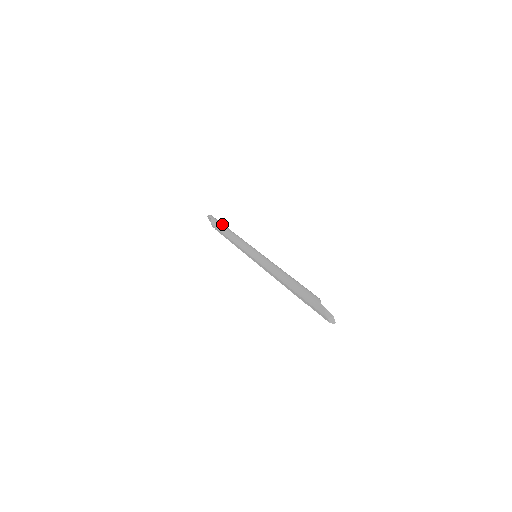
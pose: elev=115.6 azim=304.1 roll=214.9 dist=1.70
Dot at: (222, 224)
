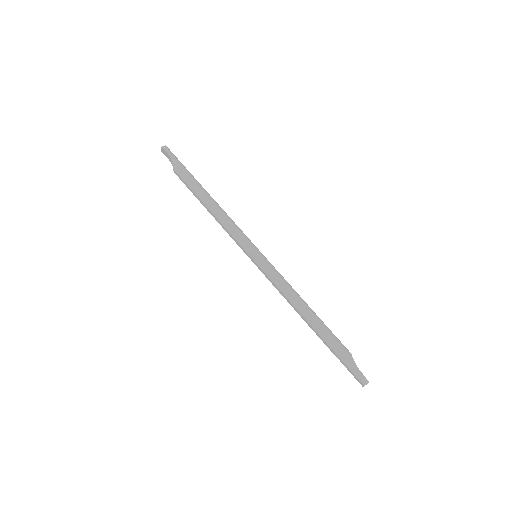
Dot at: (193, 177)
